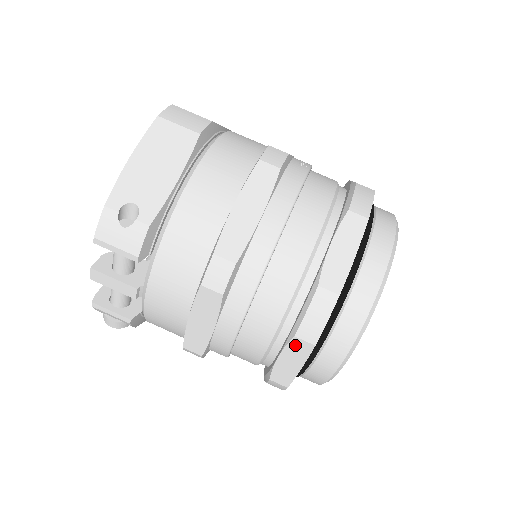
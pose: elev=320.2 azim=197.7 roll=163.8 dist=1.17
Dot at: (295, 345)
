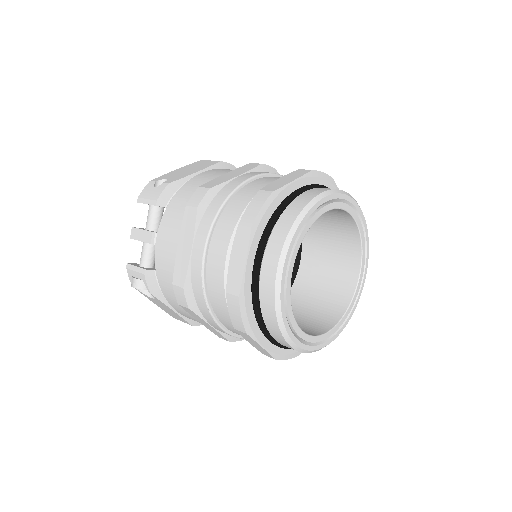
Dot at: (239, 235)
